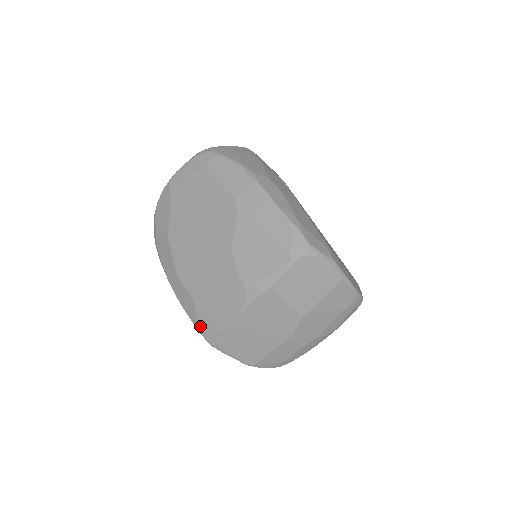
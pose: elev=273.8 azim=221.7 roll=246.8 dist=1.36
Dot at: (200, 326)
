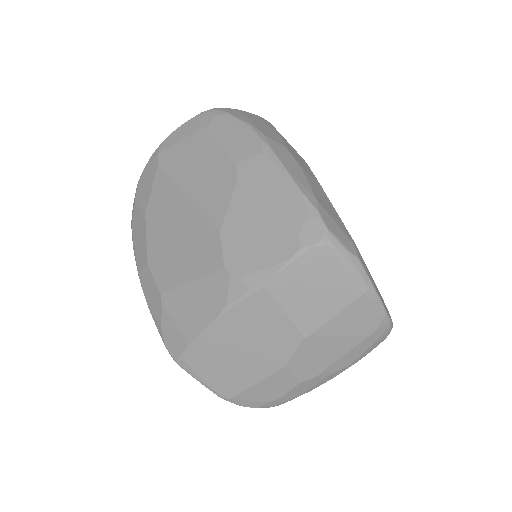
Dot at: (164, 332)
